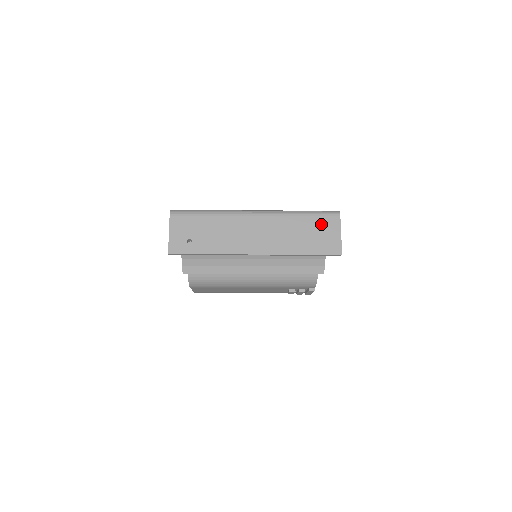
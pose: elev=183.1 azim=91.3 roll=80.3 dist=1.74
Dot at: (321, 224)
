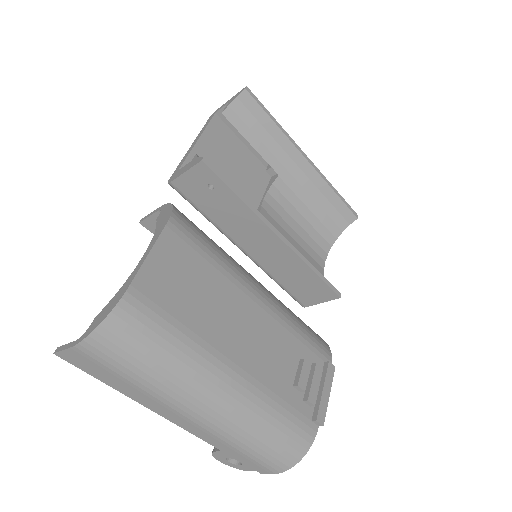
Dot at: occluded
